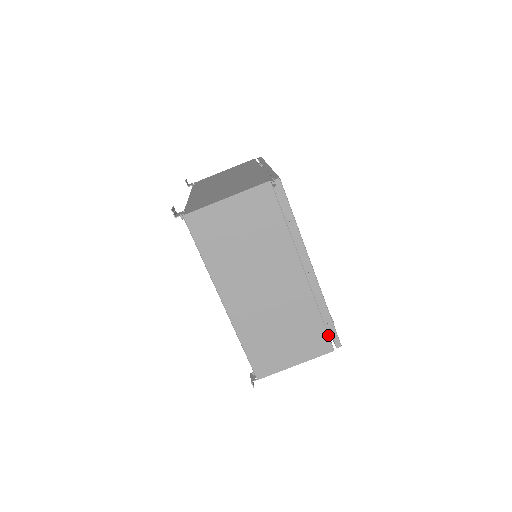
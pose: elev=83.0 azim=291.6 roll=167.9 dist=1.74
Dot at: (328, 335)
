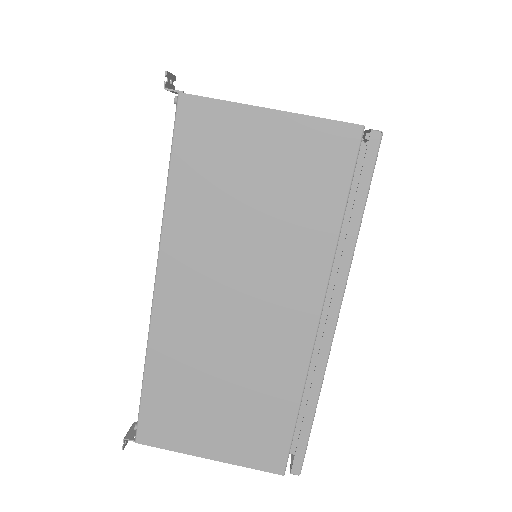
Dot at: (290, 445)
